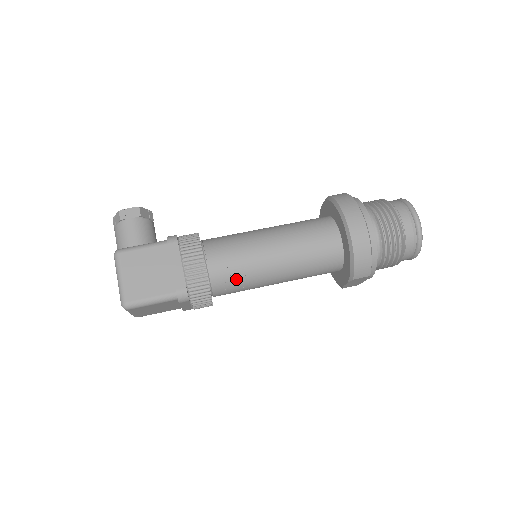
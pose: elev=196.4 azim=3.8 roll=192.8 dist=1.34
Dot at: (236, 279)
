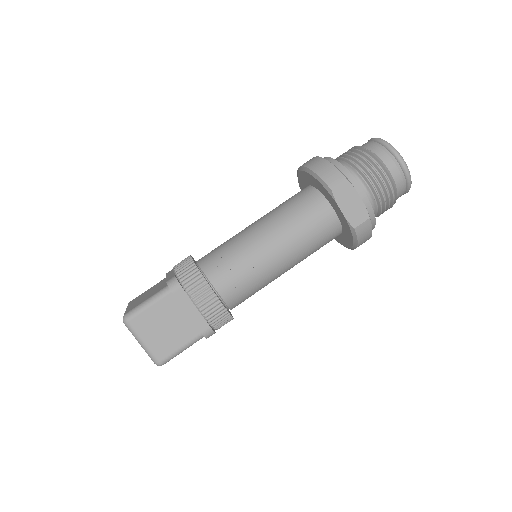
Dot at: (226, 258)
